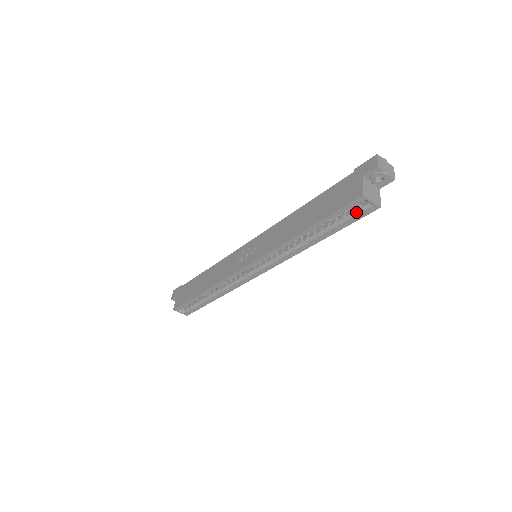
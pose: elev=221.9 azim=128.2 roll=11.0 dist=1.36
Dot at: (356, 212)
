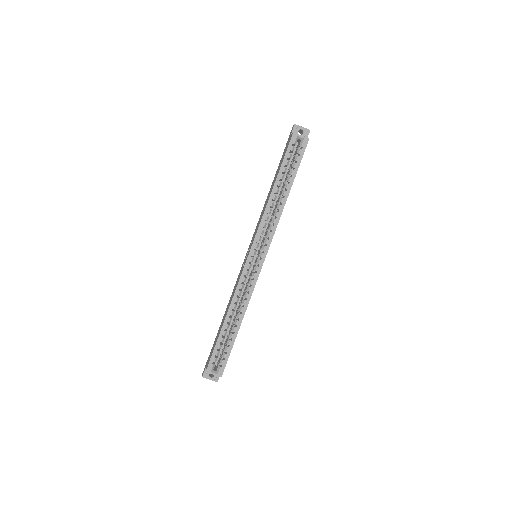
Dot at: (298, 152)
